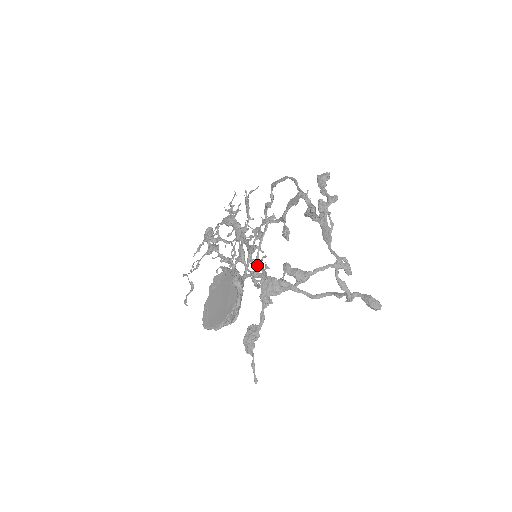
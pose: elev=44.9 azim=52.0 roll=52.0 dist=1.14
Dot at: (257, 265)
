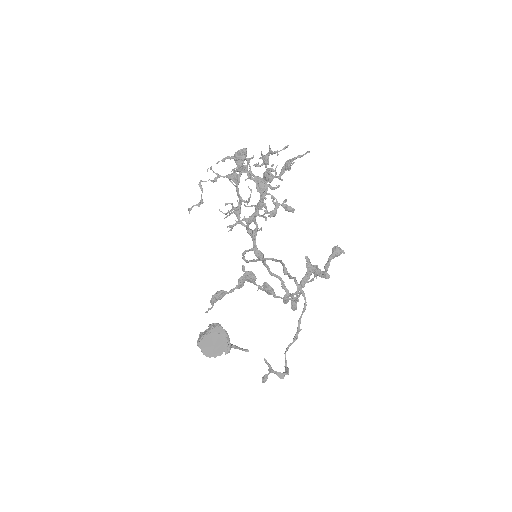
Dot at: occluded
